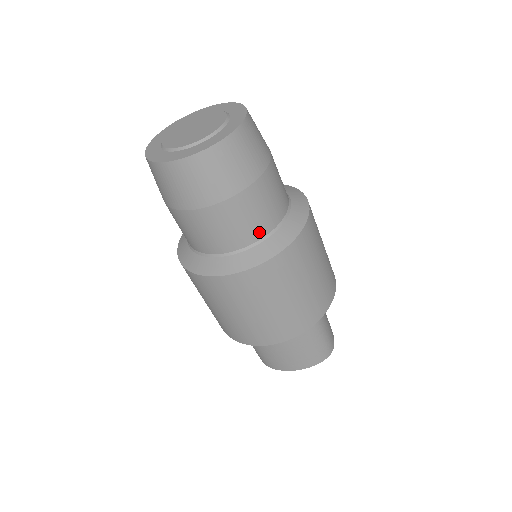
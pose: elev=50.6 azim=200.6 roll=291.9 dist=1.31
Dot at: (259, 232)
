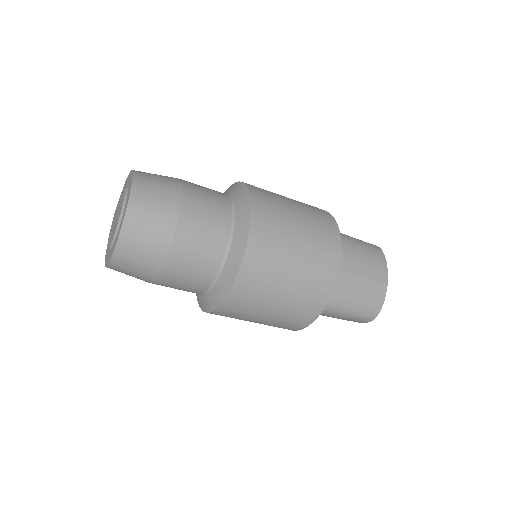
Dot at: (198, 290)
